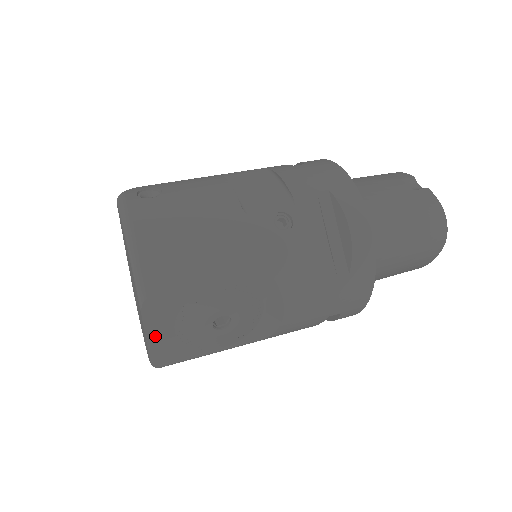
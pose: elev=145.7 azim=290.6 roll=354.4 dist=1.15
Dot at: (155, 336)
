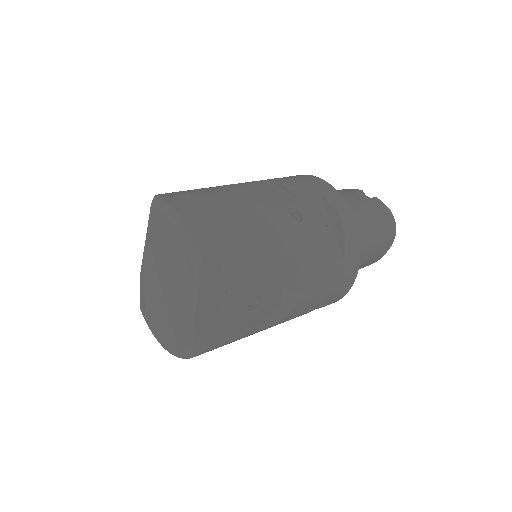
Dot at: (202, 319)
